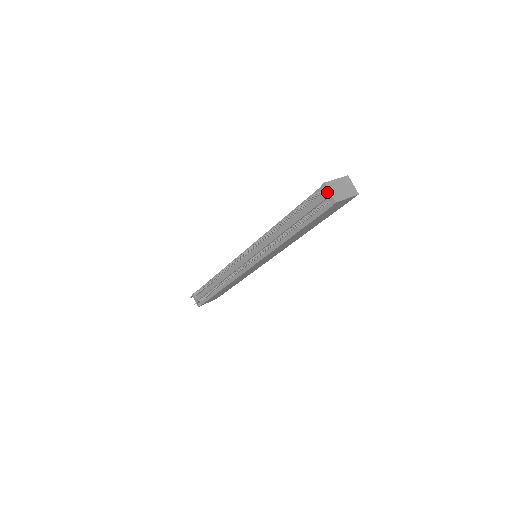
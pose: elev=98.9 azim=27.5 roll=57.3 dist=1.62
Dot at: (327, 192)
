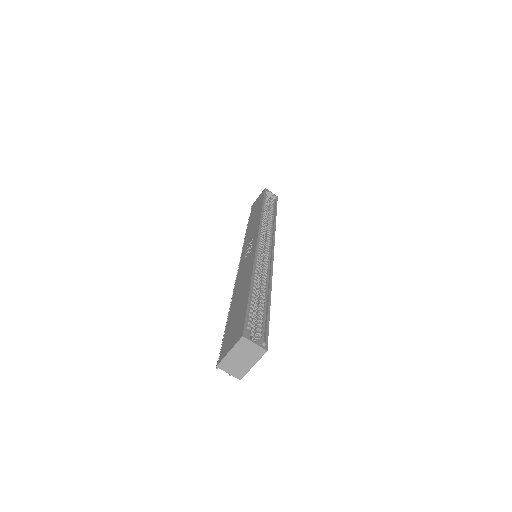
Dot at: (226, 370)
